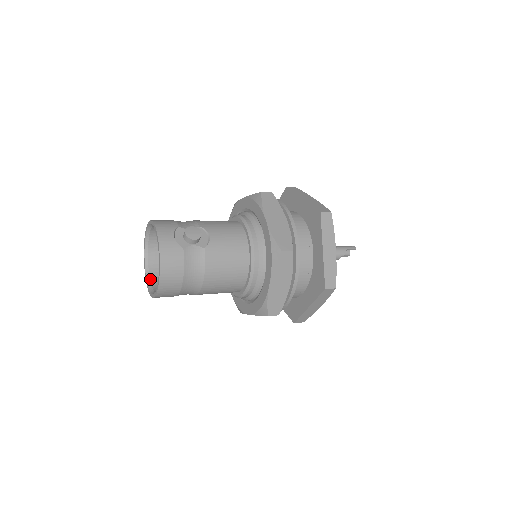
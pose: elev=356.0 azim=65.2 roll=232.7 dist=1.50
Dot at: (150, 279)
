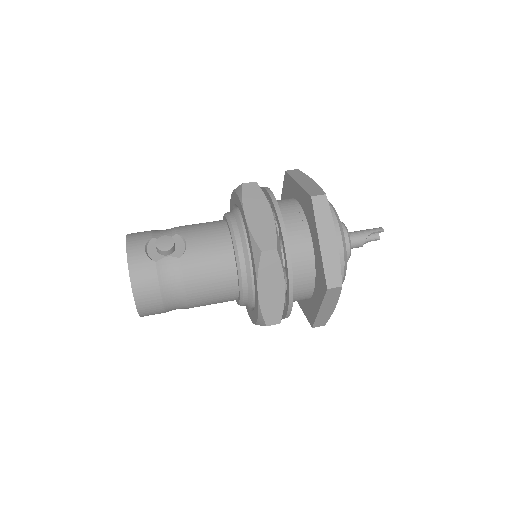
Dot at: occluded
